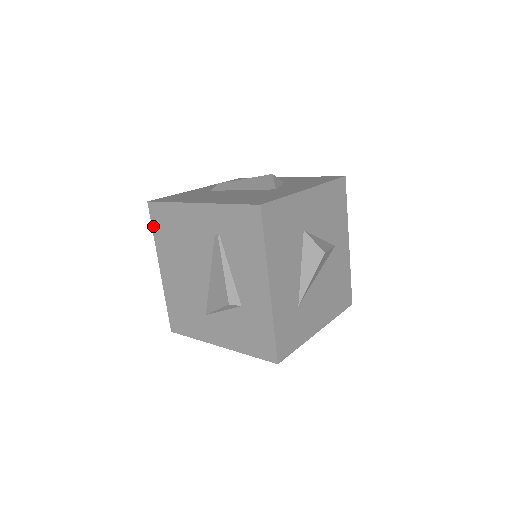
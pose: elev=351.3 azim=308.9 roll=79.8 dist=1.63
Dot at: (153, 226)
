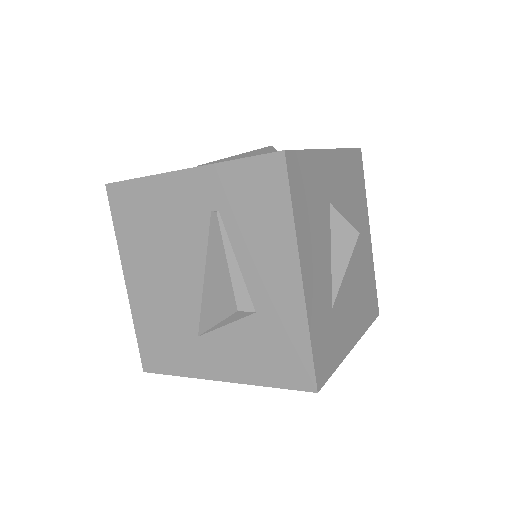
Dot at: (114, 219)
